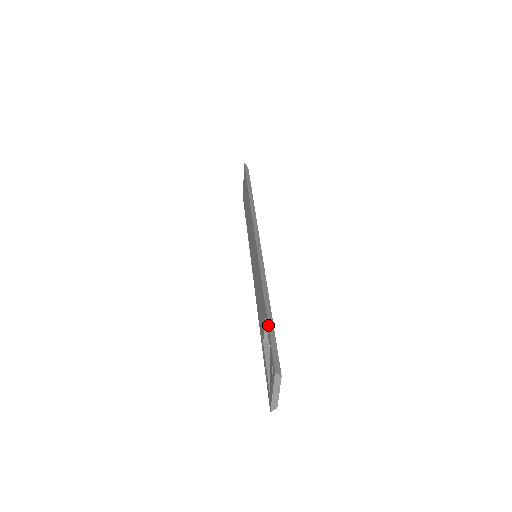
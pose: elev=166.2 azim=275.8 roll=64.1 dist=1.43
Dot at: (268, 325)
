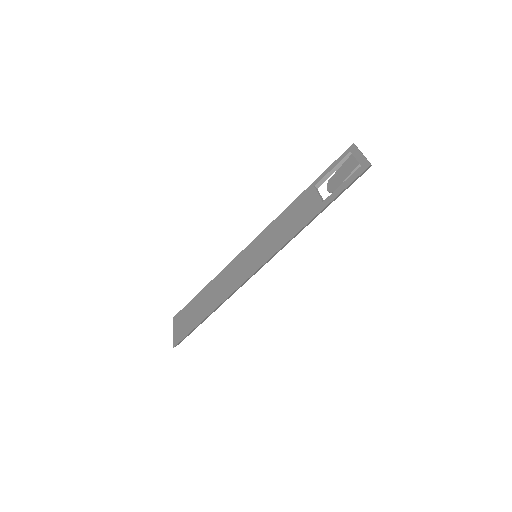
Dot at: (323, 173)
